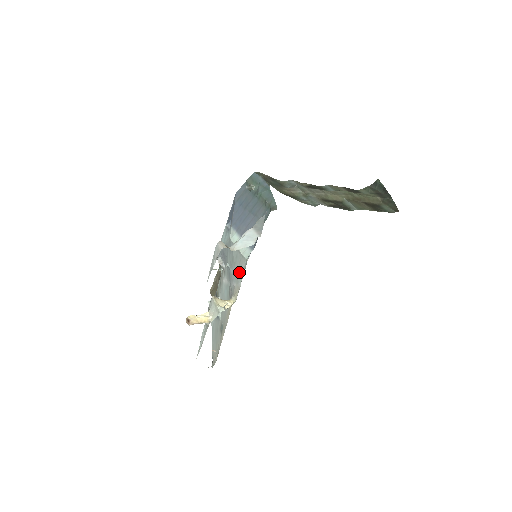
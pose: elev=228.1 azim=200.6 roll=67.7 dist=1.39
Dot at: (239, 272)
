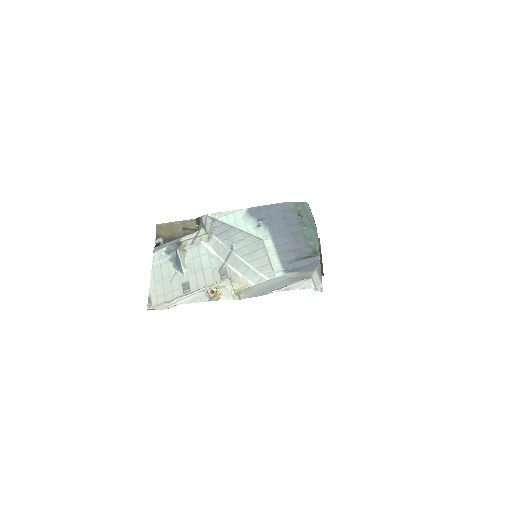
Dot at: (255, 271)
